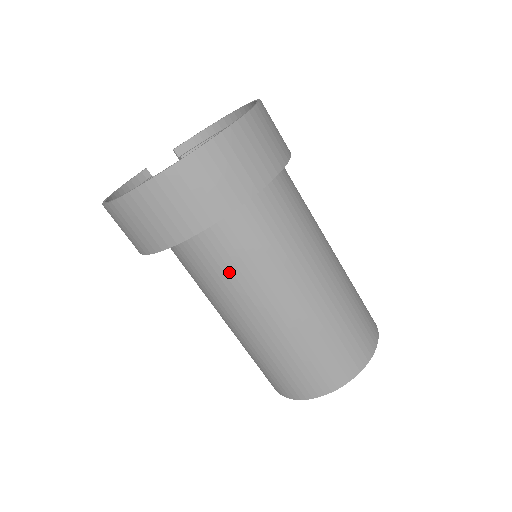
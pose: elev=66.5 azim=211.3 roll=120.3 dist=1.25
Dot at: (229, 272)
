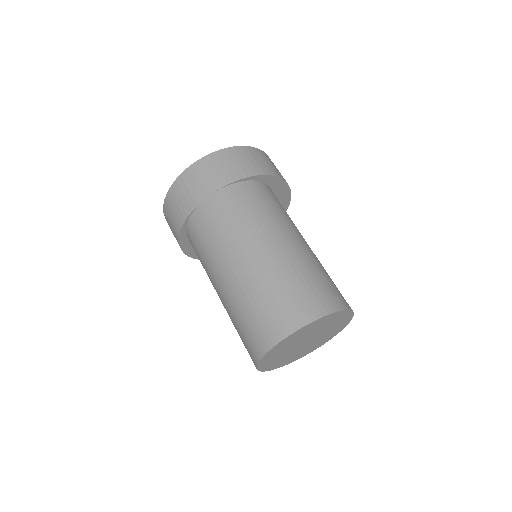
Dot at: (201, 249)
